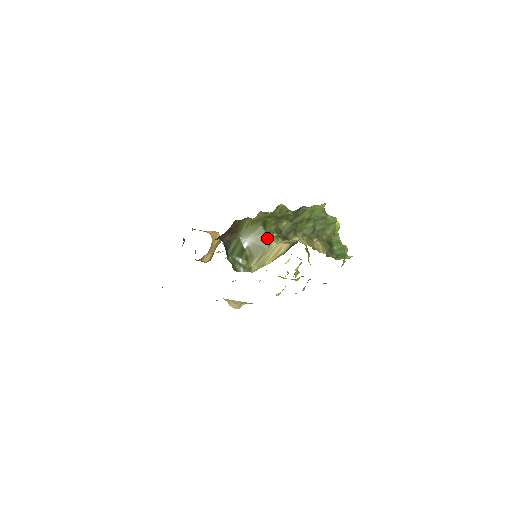
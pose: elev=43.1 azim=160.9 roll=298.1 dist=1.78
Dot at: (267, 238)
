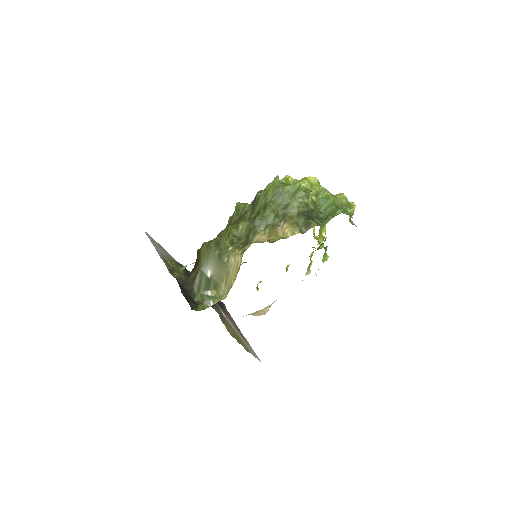
Dot at: (223, 258)
